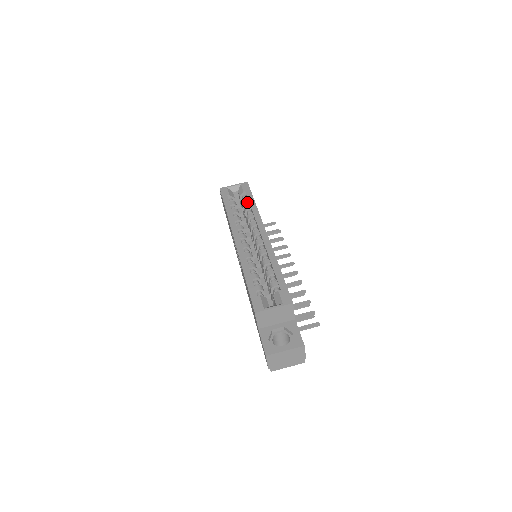
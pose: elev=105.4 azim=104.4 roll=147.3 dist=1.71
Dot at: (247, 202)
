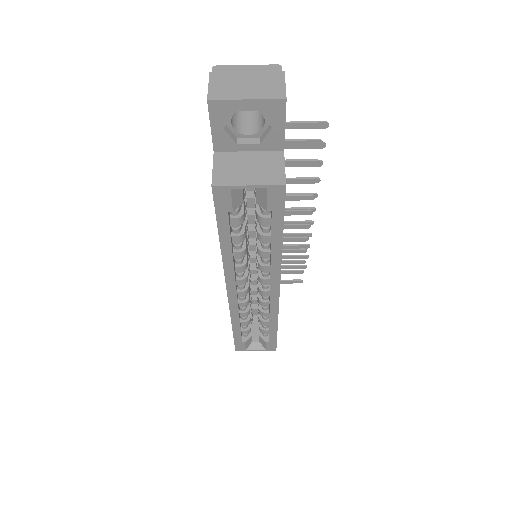
Dot at: (268, 223)
